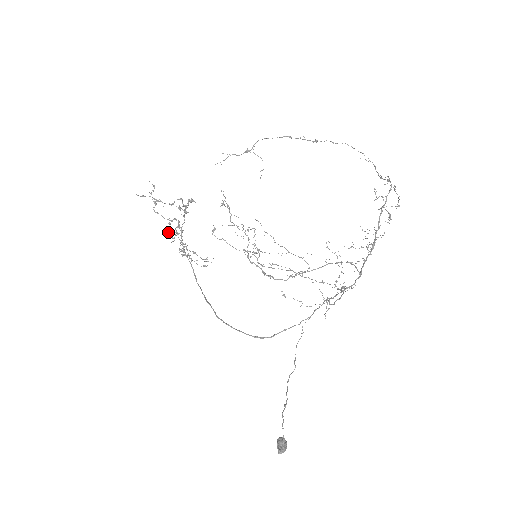
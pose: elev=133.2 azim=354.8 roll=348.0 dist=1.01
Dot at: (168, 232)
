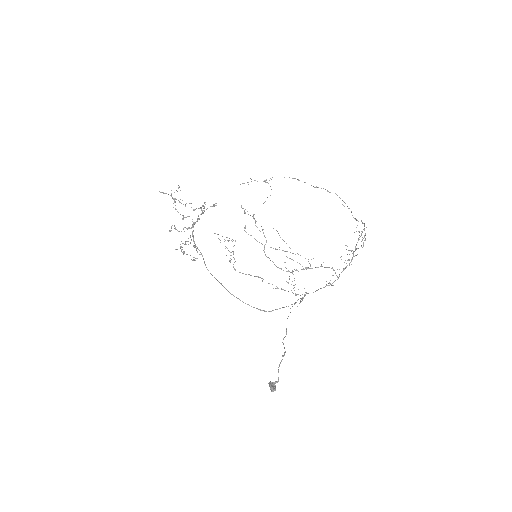
Dot at: occluded
